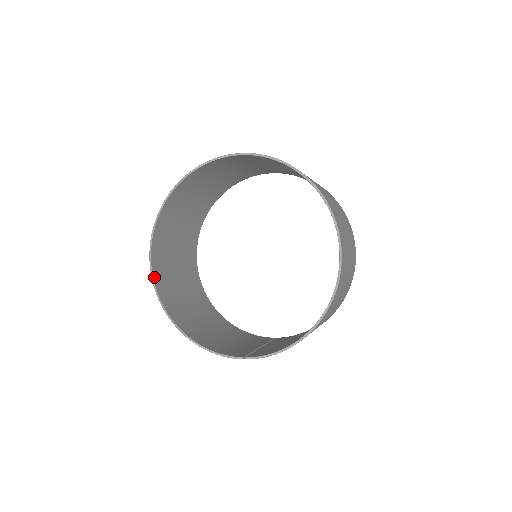
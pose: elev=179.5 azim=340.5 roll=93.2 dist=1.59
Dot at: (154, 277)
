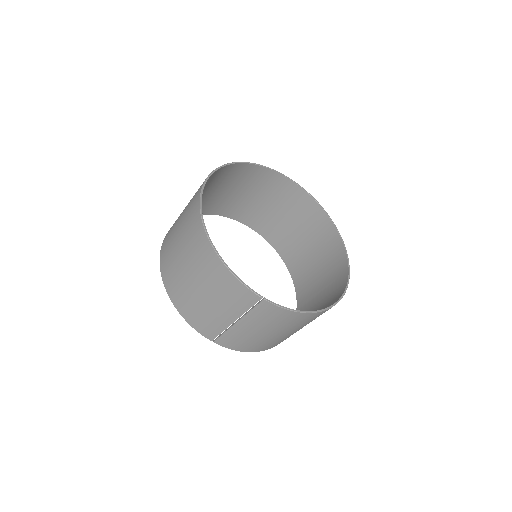
Dot at: (202, 193)
